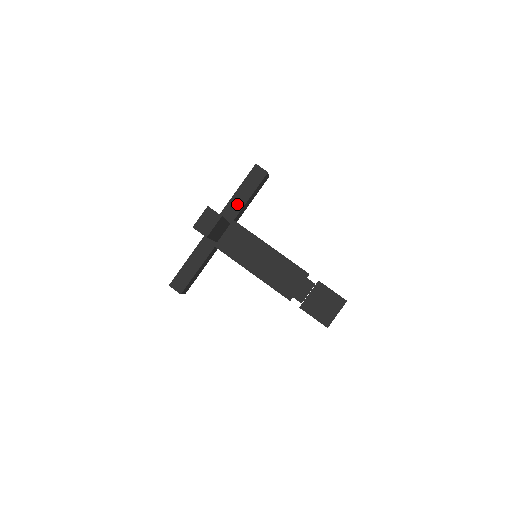
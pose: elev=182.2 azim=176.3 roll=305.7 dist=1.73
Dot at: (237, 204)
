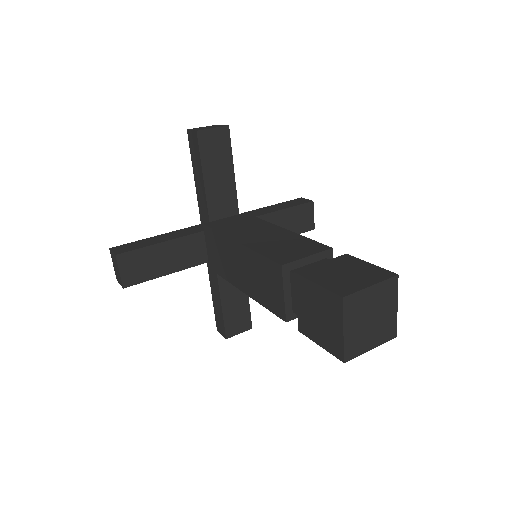
Dot at: (202, 198)
